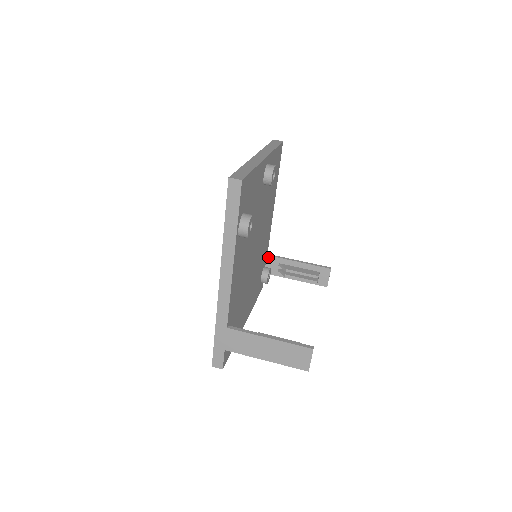
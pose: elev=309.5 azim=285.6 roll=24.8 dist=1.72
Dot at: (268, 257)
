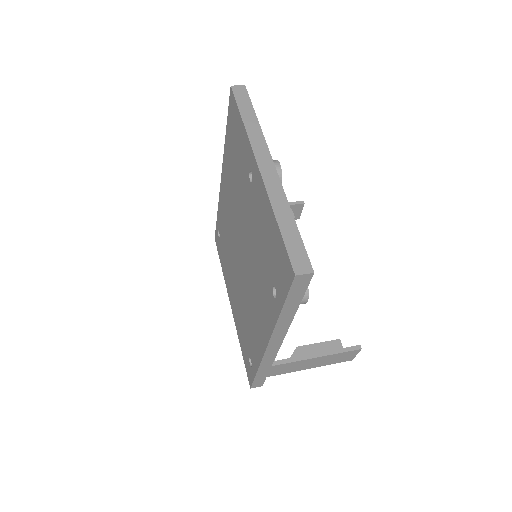
Dot at: occluded
